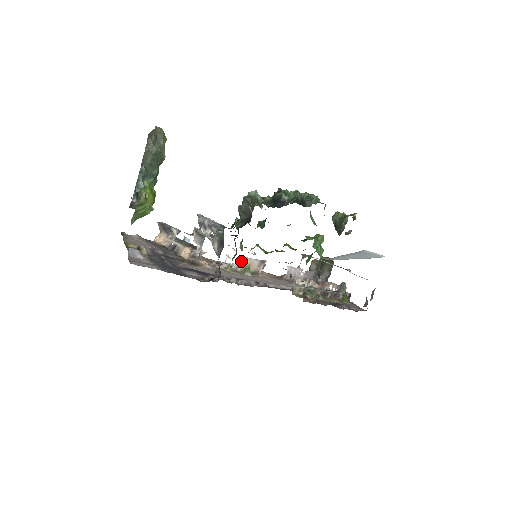
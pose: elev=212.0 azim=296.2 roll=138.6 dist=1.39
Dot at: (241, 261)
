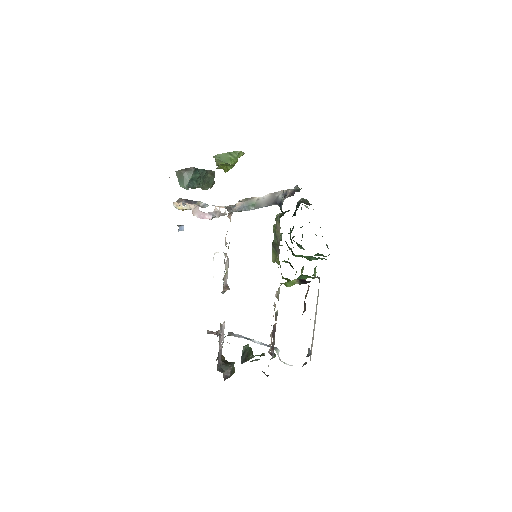
Dot at: (226, 262)
